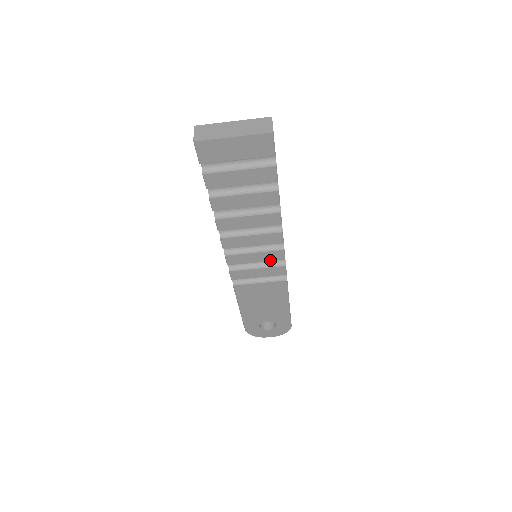
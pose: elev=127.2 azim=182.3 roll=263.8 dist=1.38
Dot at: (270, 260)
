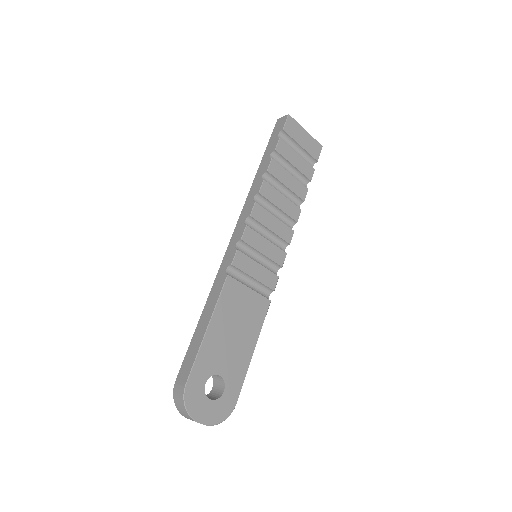
Dot at: (272, 259)
